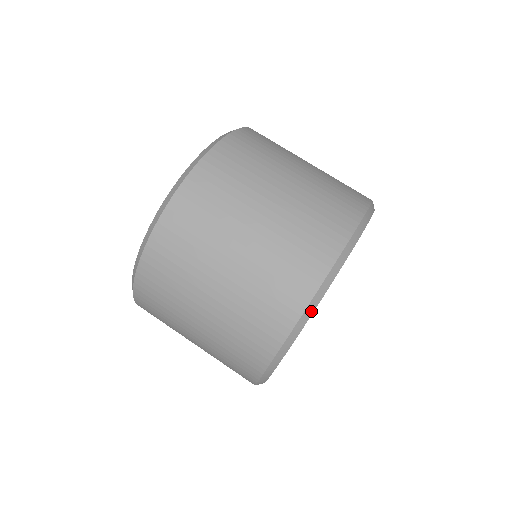
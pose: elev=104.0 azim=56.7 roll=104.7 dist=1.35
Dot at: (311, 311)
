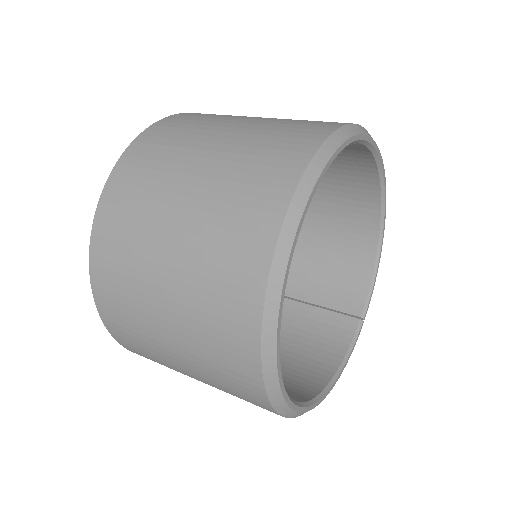
Dot at: (299, 209)
